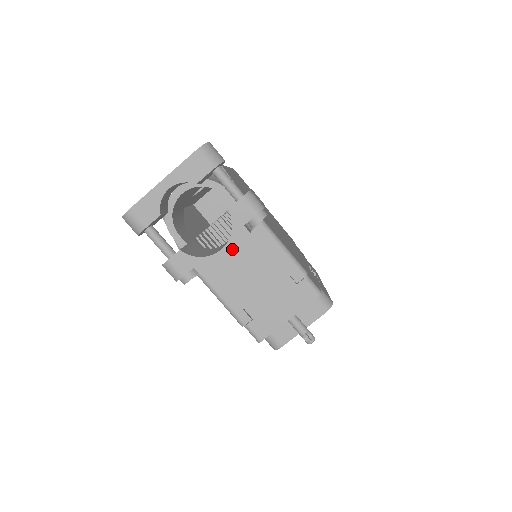
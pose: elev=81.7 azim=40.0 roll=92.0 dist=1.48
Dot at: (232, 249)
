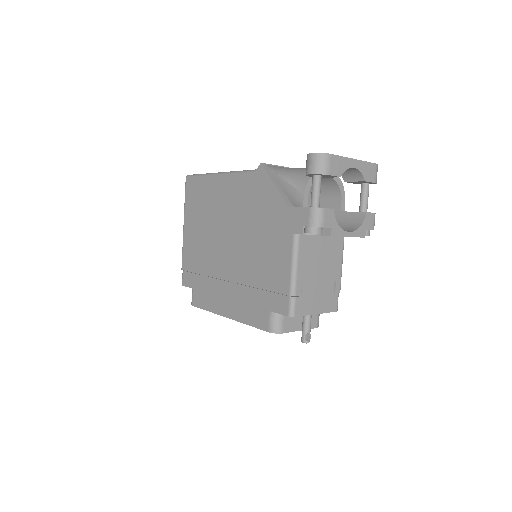
Dot at: (324, 237)
